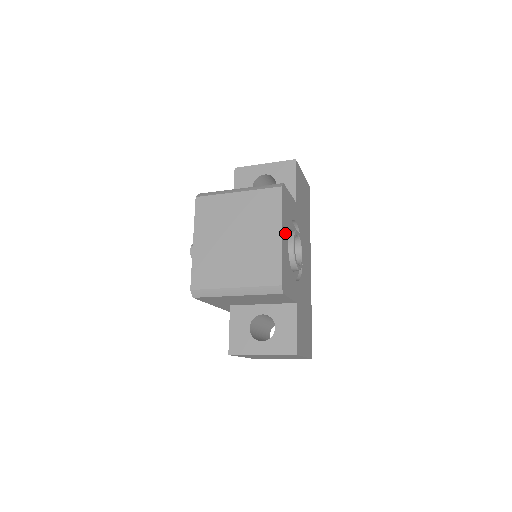
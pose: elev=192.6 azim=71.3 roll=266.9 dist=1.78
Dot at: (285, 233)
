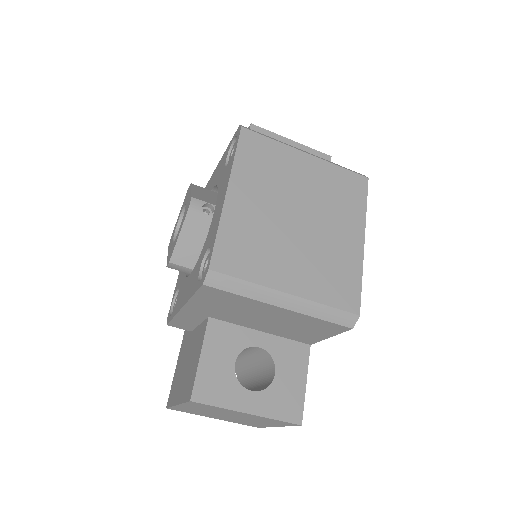
Dot at: occluded
